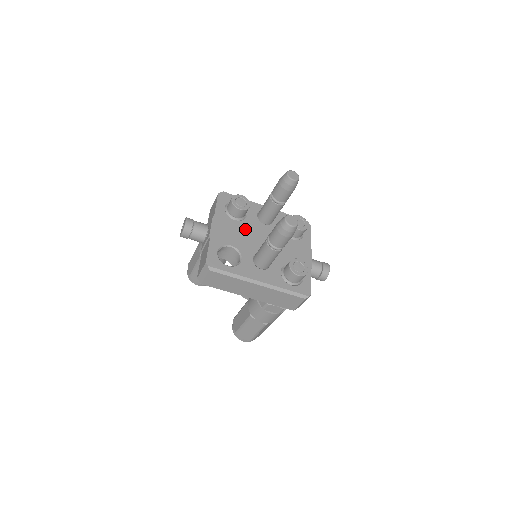
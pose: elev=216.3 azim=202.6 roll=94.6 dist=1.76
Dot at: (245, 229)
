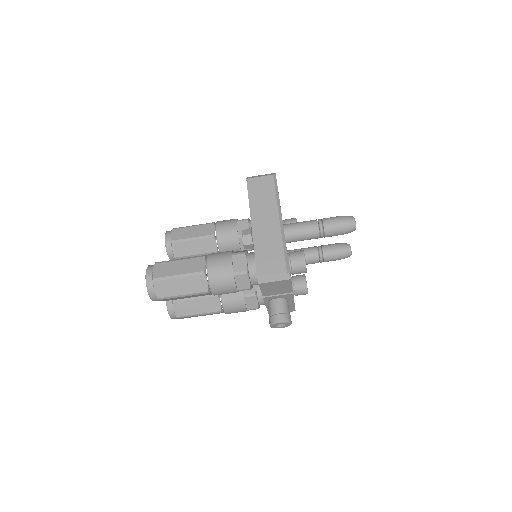
Dot at: occluded
